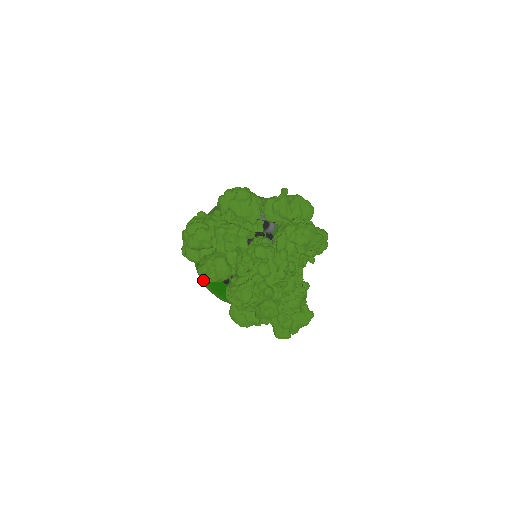
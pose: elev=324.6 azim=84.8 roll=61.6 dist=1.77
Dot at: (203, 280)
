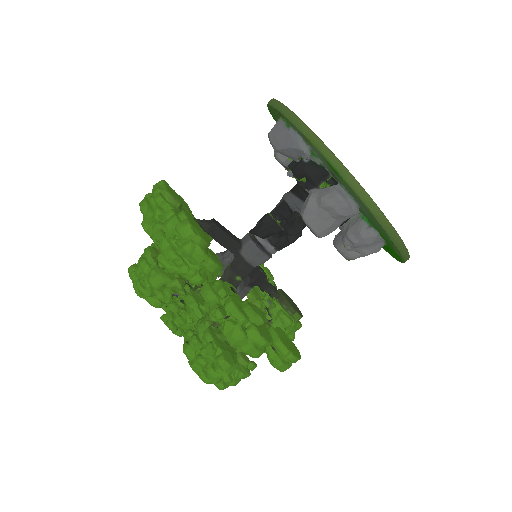
Dot at: occluded
